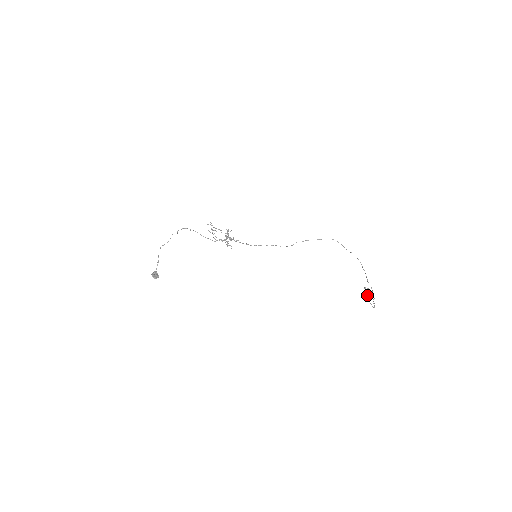
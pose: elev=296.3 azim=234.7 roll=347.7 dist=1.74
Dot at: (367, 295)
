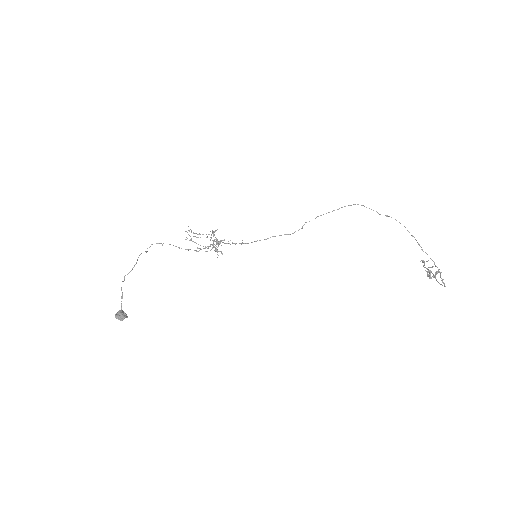
Dot at: (429, 271)
